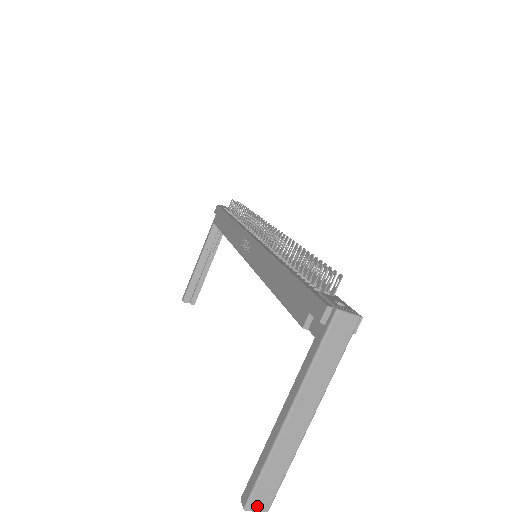
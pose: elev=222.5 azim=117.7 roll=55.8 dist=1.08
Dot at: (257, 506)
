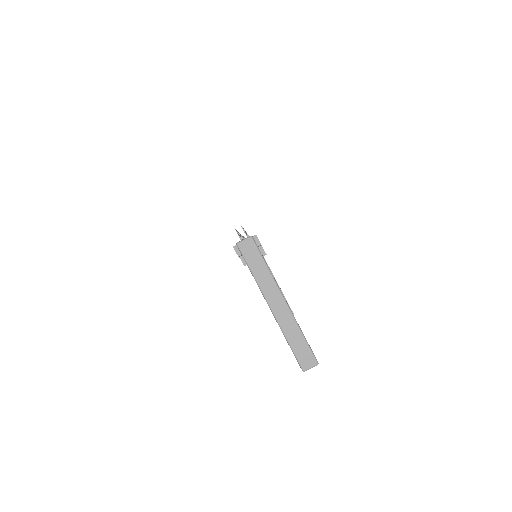
Dot at: (308, 365)
